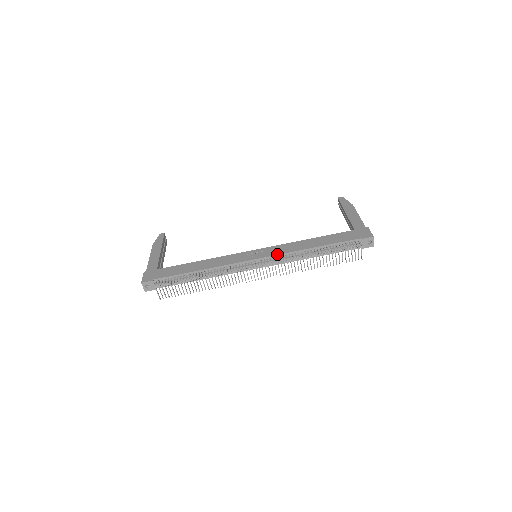
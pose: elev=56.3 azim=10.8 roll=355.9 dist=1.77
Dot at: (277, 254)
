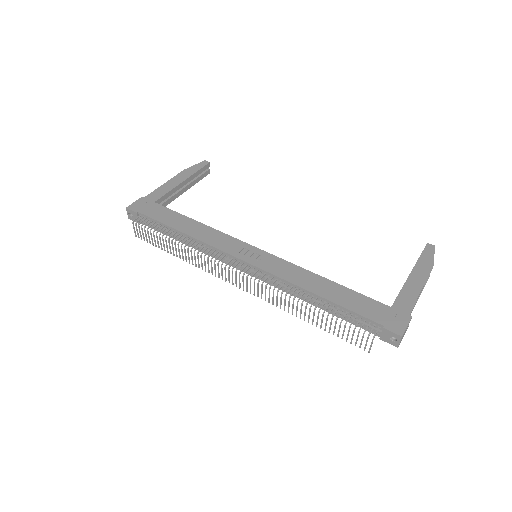
Dot at: (271, 272)
